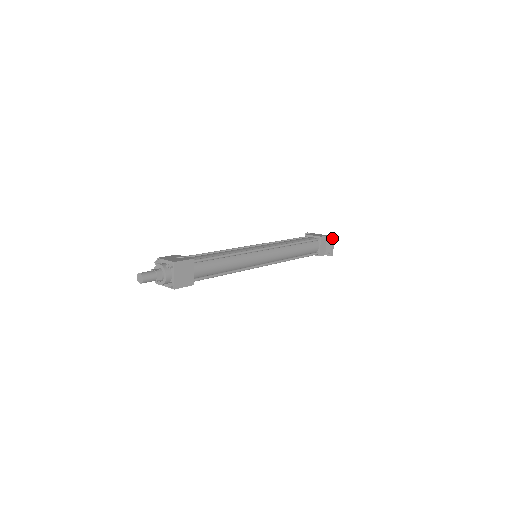
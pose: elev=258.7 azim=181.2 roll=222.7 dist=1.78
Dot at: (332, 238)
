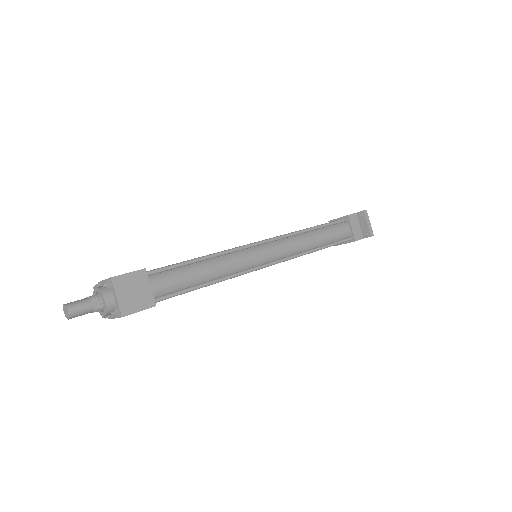
Dot at: (364, 213)
